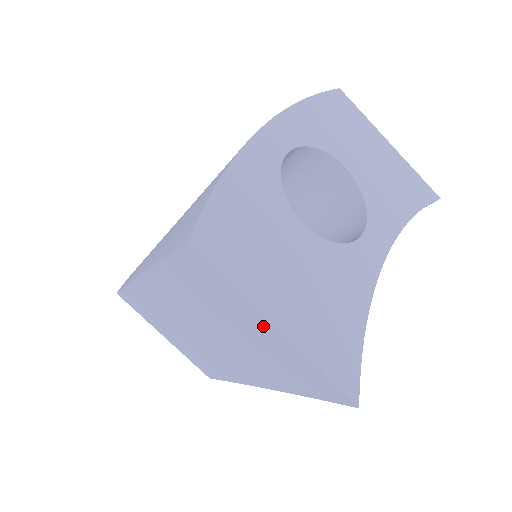
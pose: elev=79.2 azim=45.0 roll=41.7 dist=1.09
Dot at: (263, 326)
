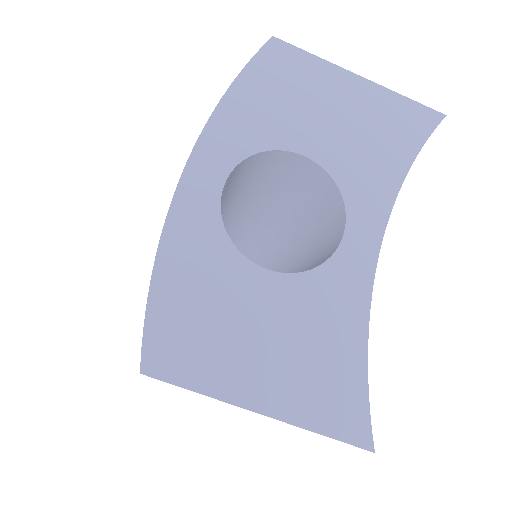
Dot at: occluded
